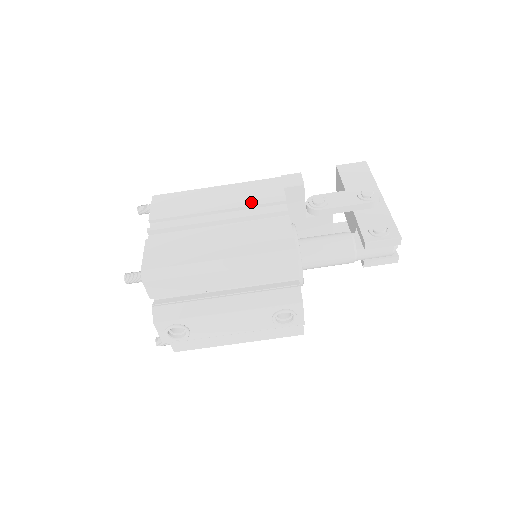
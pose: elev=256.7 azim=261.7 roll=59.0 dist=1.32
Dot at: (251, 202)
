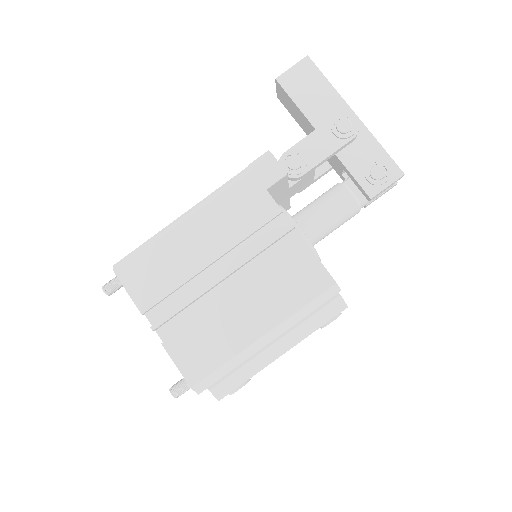
Dot at: (243, 232)
